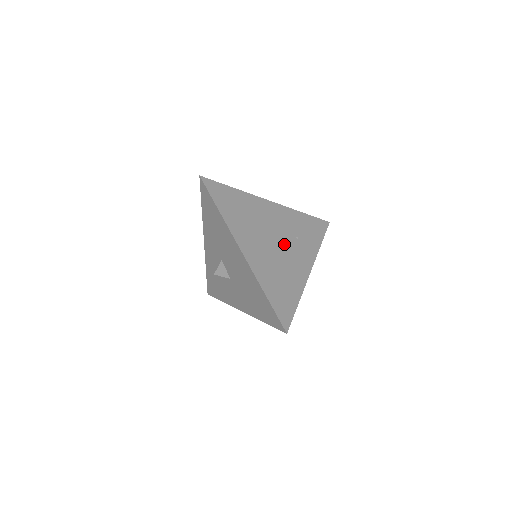
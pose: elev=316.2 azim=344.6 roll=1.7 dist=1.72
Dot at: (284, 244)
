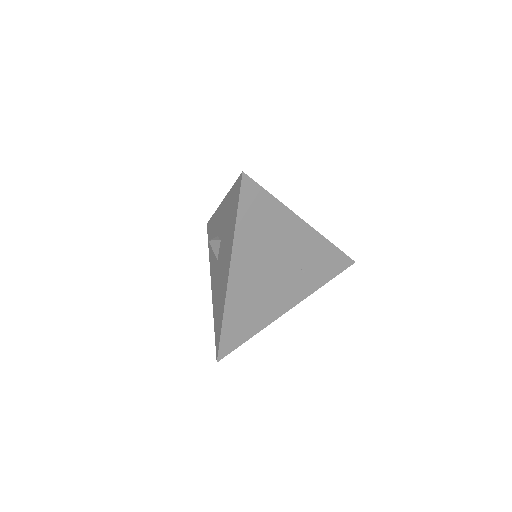
Dot at: (283, 275)
